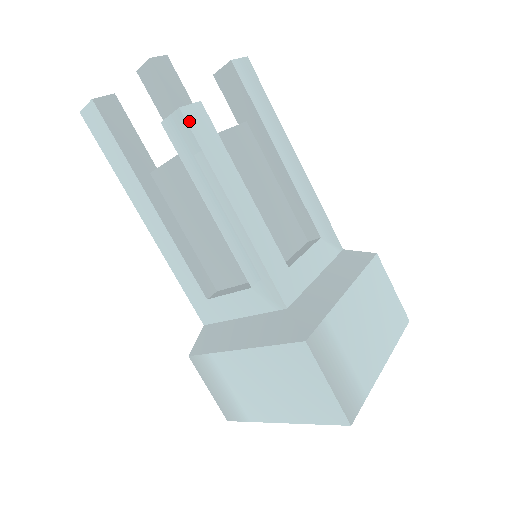
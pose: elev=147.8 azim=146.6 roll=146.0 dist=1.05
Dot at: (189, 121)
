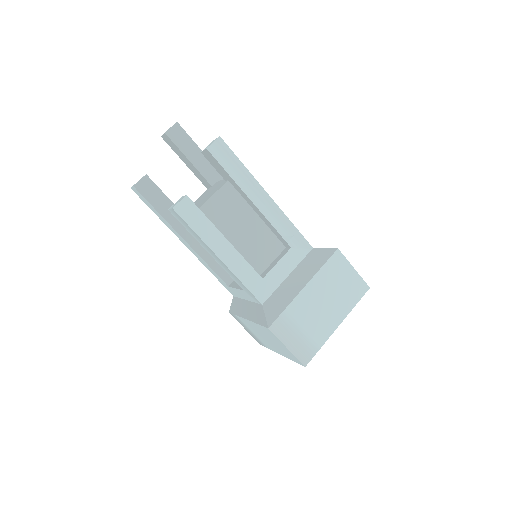
Dot at: (180, 214)
